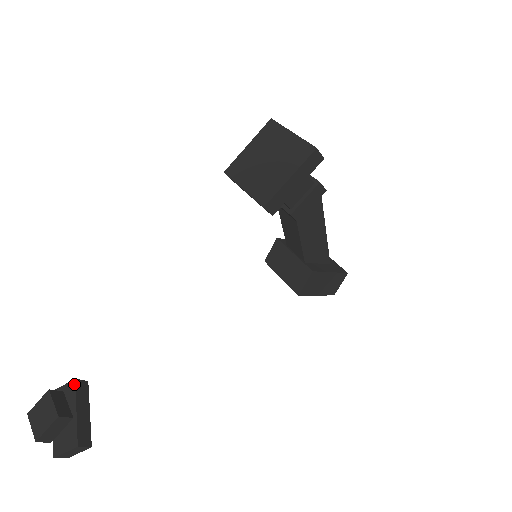
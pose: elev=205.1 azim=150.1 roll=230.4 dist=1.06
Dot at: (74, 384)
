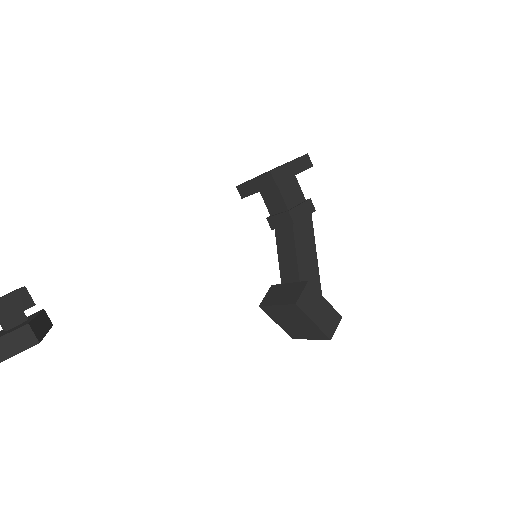
Dot at: (41, 310)
